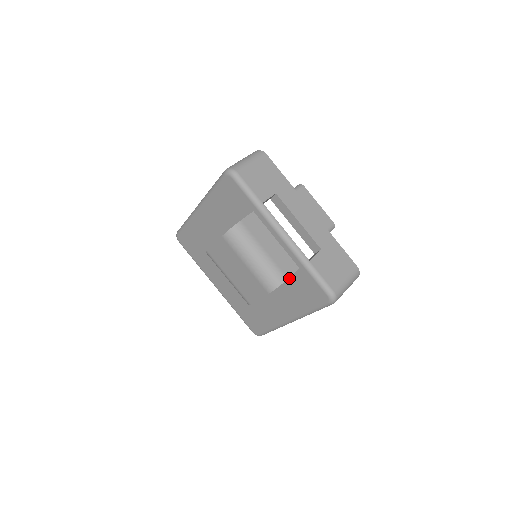
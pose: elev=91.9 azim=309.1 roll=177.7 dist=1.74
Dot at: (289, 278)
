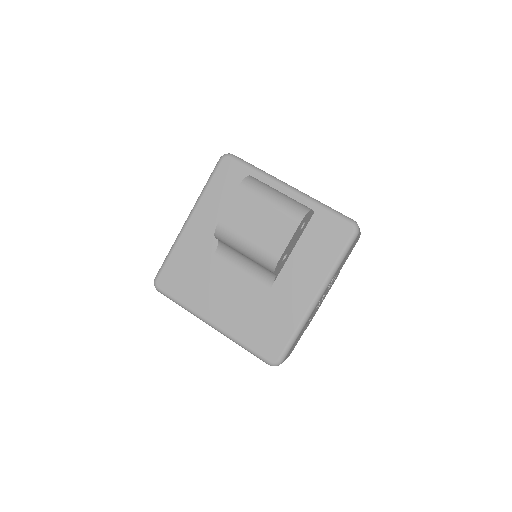
Dot at: (305, 233)
